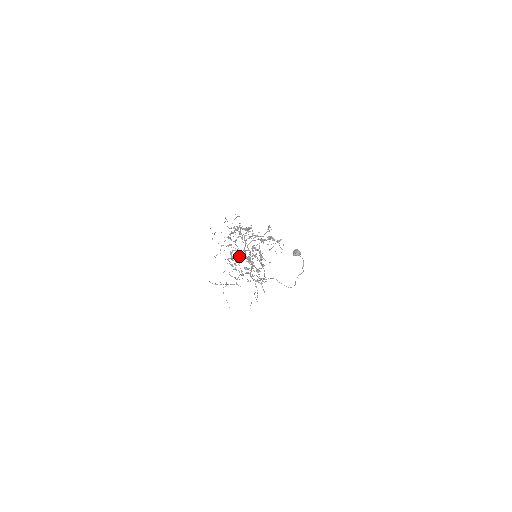
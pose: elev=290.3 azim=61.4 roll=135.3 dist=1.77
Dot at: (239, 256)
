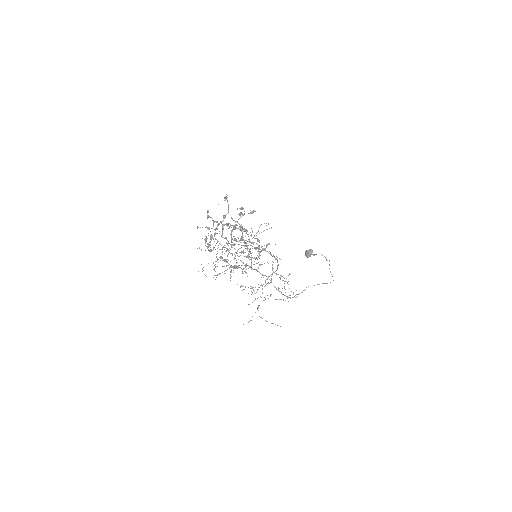
Dot at: occluded
